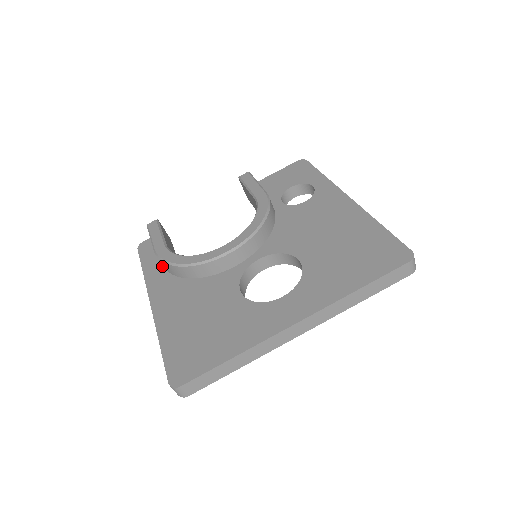
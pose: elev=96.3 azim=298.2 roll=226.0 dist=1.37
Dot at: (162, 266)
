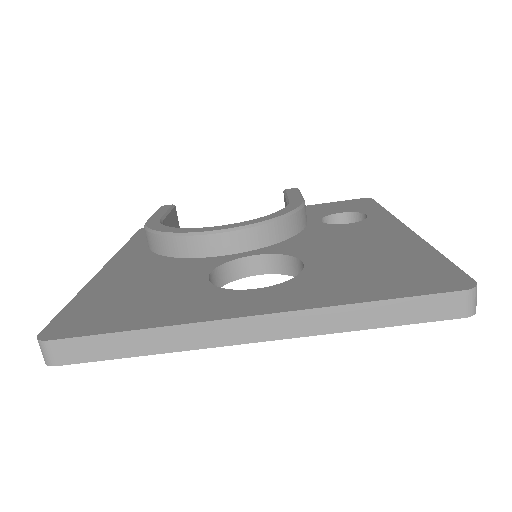
Dot at: occluded
